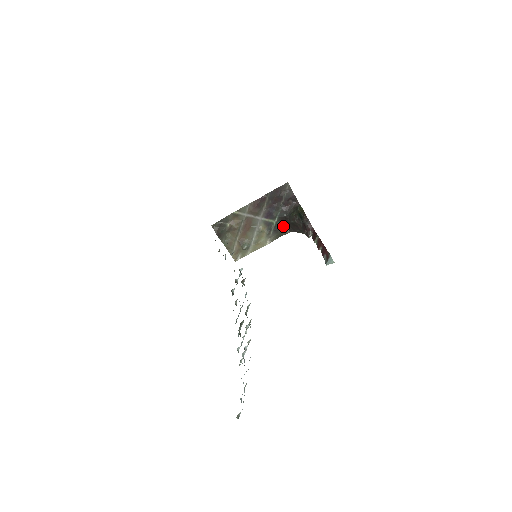
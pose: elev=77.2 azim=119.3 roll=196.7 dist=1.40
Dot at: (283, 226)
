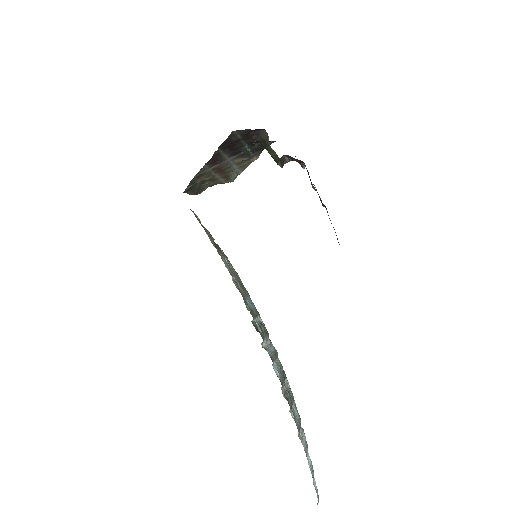
Dot at: occluded
